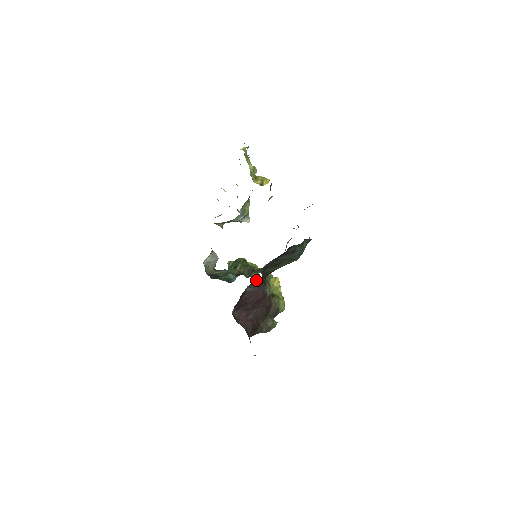
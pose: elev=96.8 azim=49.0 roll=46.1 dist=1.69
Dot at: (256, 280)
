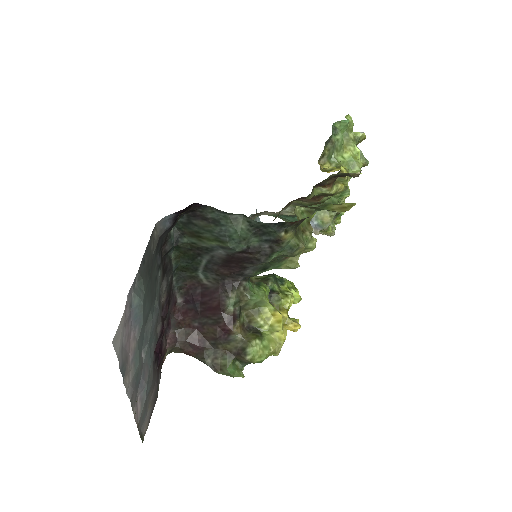
Dot at: (207, 267)
